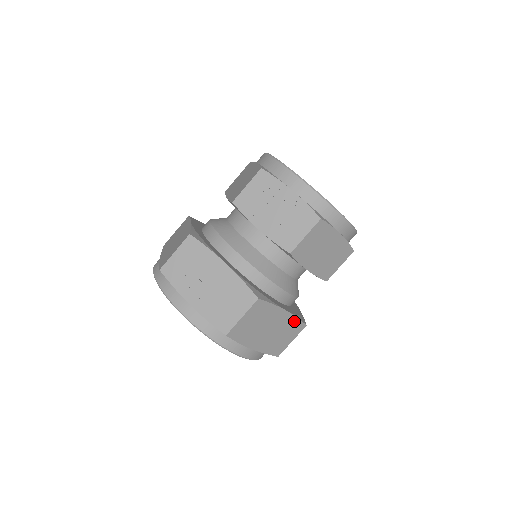
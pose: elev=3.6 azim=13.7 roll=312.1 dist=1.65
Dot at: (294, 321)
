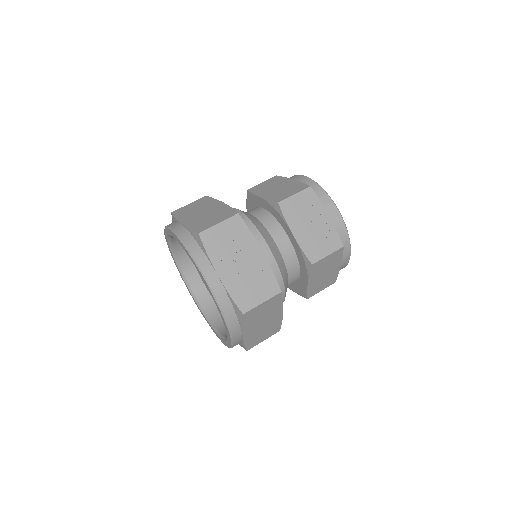
Dot at: (278, 323)
